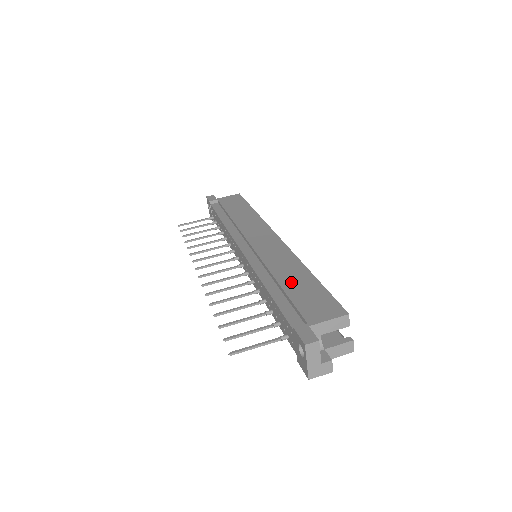
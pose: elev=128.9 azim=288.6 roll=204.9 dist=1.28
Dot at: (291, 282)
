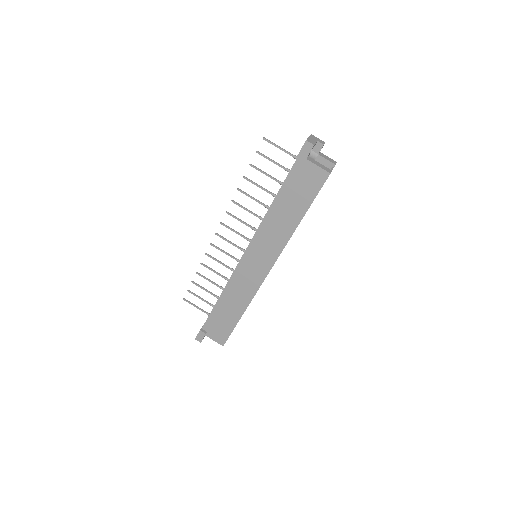
Dot at: (227, 311)
